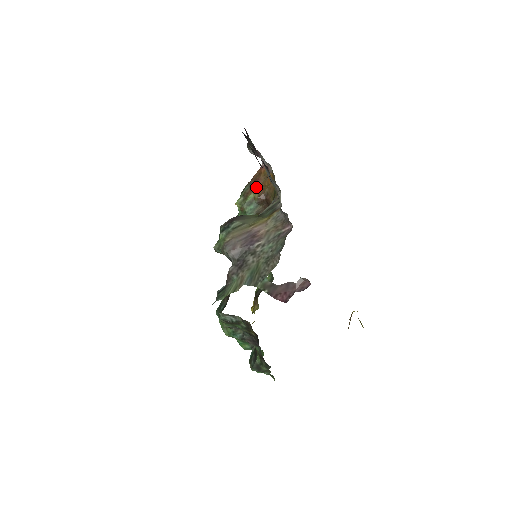
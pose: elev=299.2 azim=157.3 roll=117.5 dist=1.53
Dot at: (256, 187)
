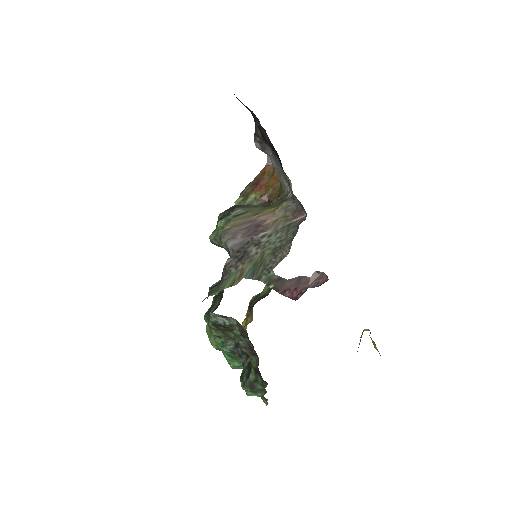
Dot at: (258, 187)
